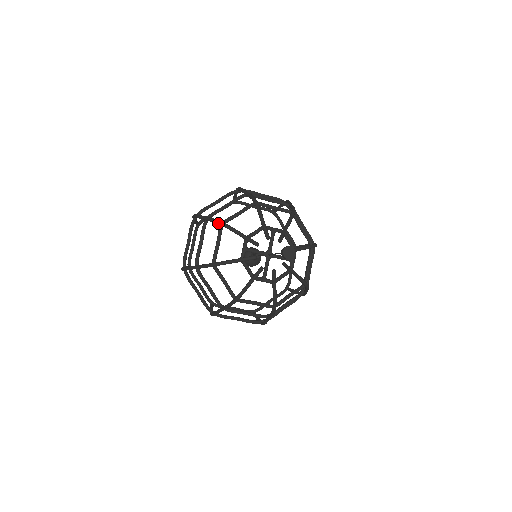
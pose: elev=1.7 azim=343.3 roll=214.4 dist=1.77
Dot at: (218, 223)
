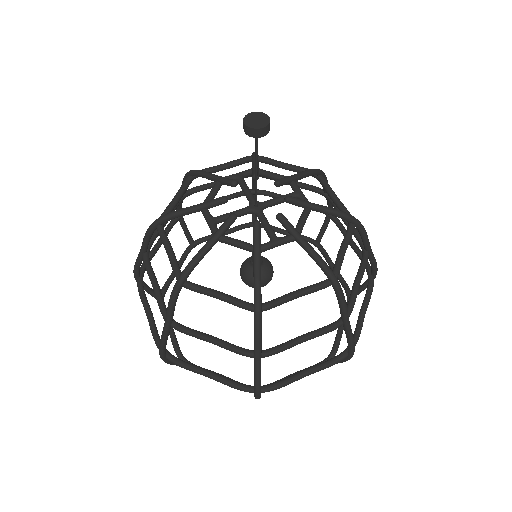
Dot at: (152, 227)
